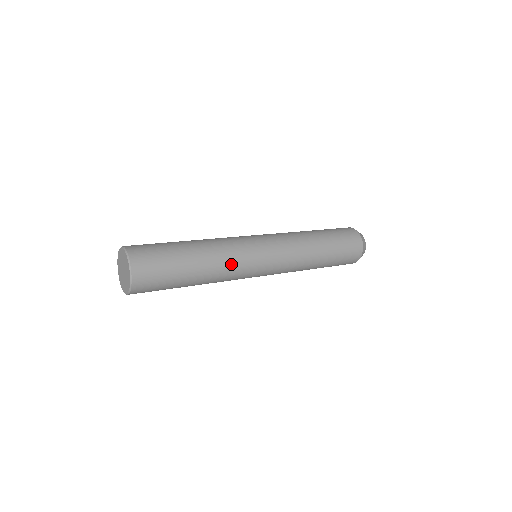
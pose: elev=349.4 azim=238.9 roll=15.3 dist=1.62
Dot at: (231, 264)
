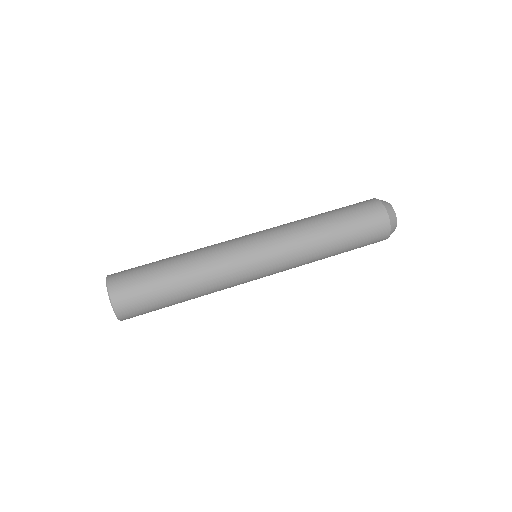
Dot at: (219, 277)
